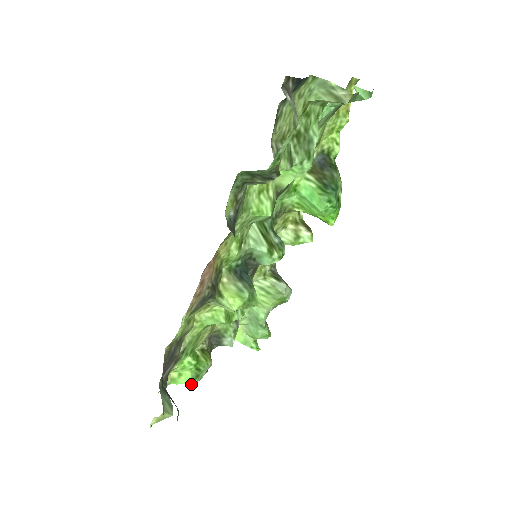
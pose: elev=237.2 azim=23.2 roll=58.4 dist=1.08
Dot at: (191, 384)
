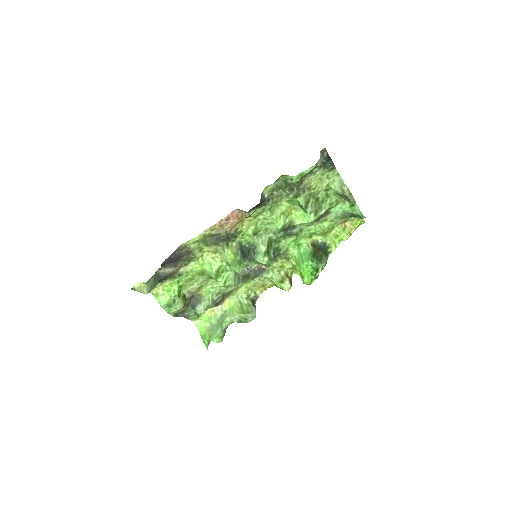
Dot at: (163, 306)
